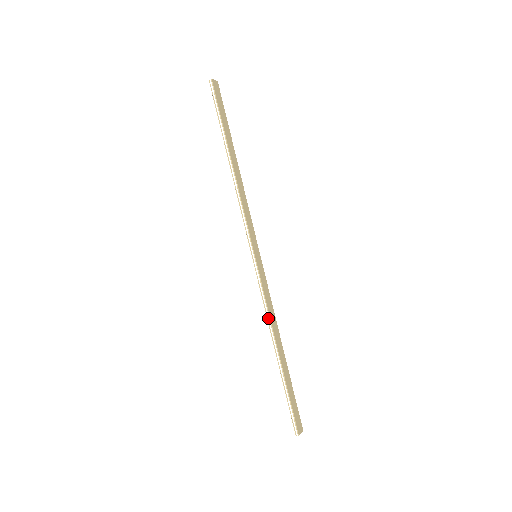
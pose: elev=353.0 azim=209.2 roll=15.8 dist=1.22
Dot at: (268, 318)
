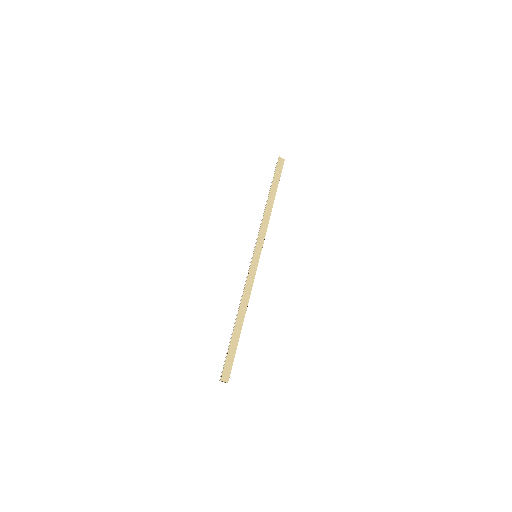
Dot at: (242, 294)
